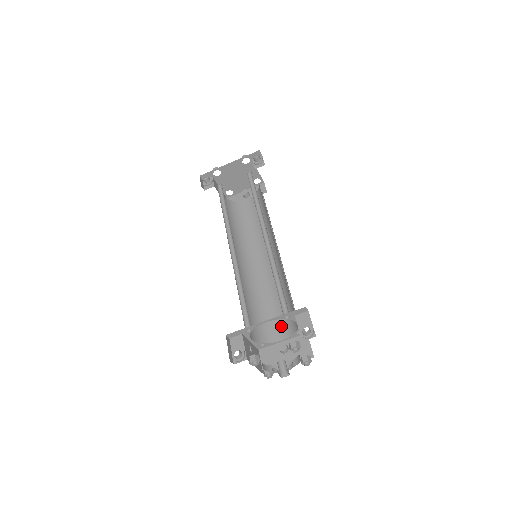
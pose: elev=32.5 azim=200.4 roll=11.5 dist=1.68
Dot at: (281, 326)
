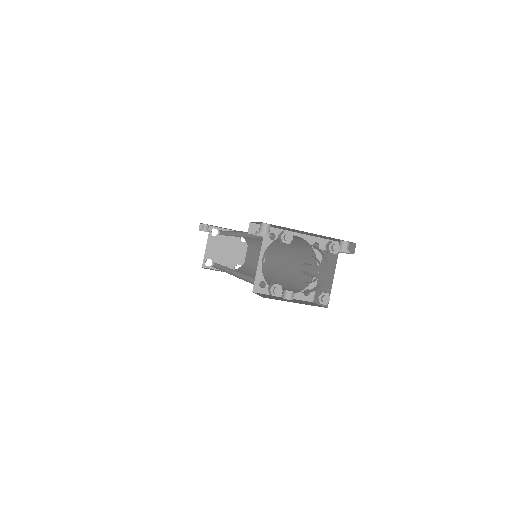
Dot at: occluded
